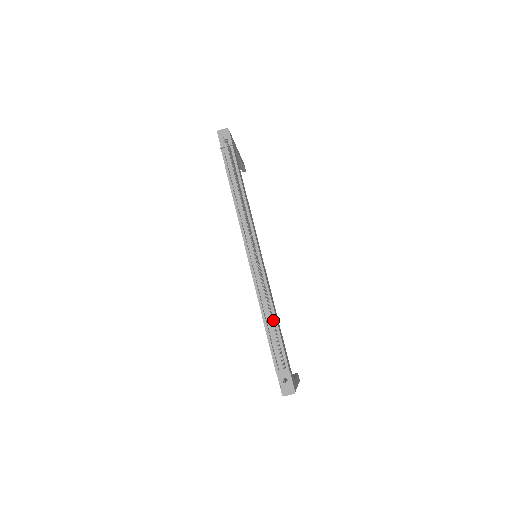
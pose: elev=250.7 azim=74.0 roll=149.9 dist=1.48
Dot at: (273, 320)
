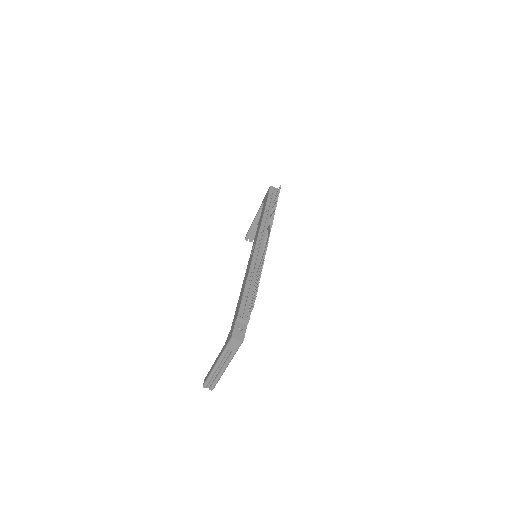
Dot at: (253, 287)
